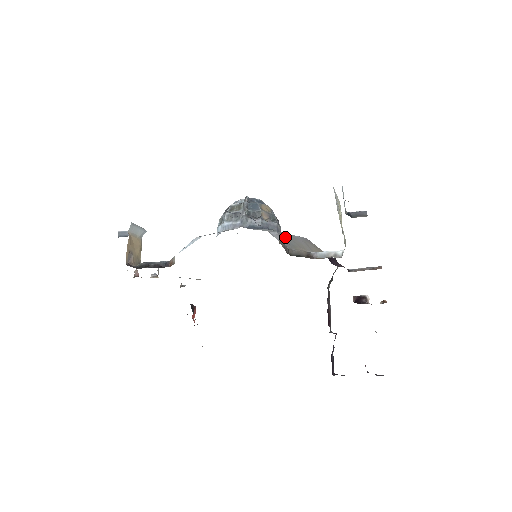
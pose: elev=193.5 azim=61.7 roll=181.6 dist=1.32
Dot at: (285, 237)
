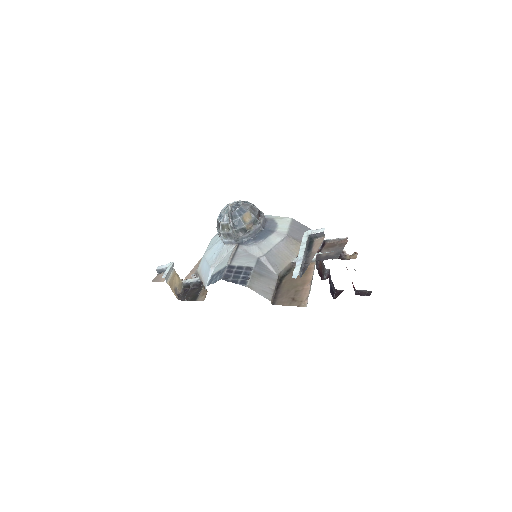
Dot at: (272, 257)
